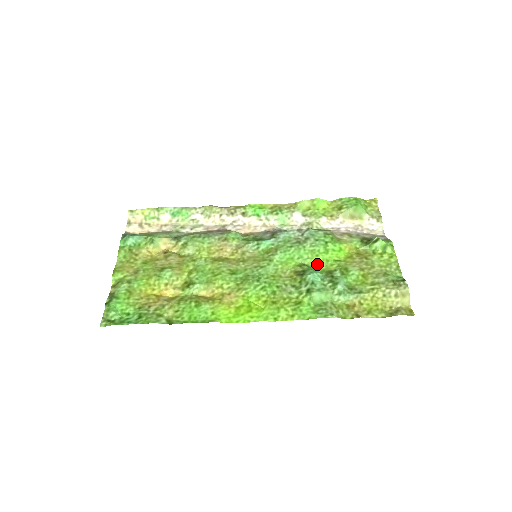
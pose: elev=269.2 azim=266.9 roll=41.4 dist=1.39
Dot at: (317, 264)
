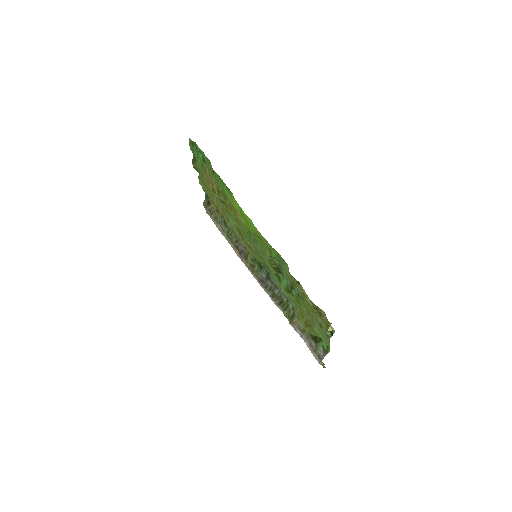
Dot at: (283, 290)
